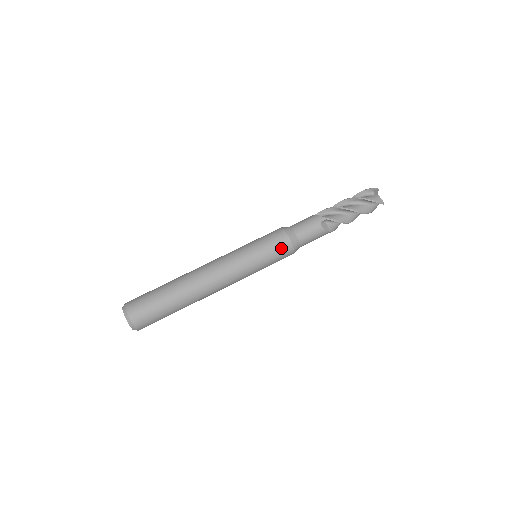
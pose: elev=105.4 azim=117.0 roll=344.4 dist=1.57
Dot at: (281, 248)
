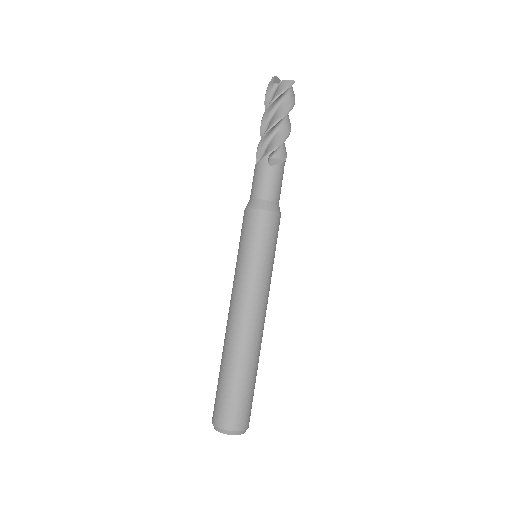
Dot at: (265, 225)
